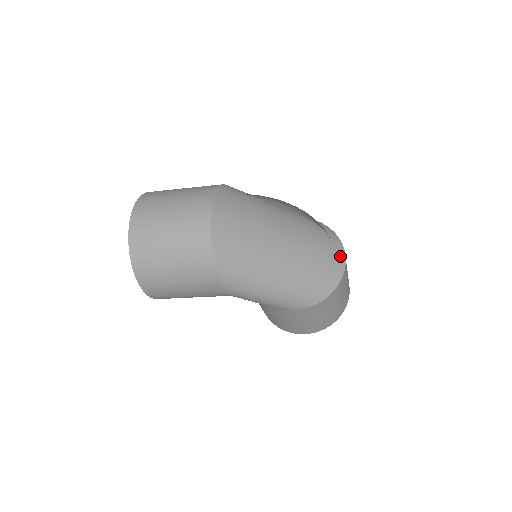
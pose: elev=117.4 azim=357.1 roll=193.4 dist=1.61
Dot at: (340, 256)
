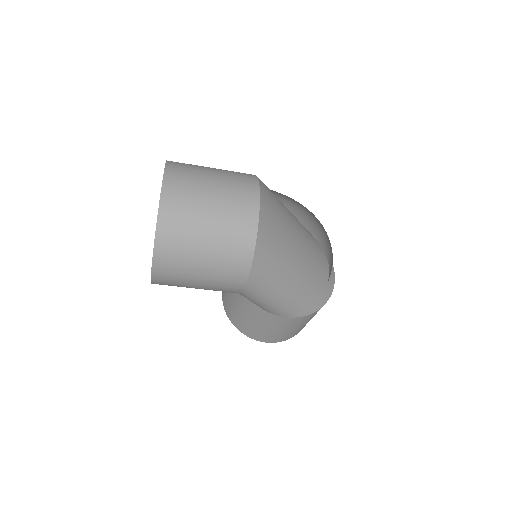
Dot at: (332, 272)
